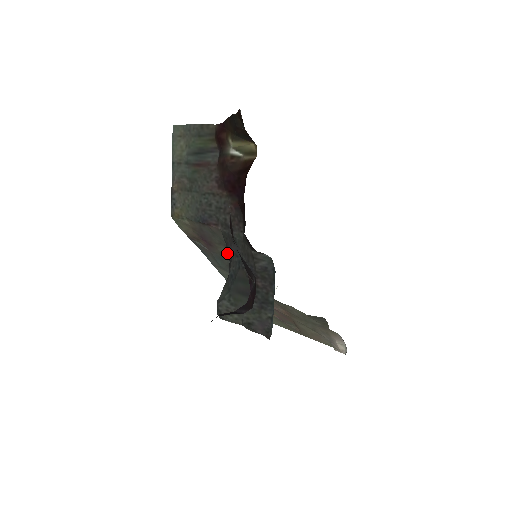
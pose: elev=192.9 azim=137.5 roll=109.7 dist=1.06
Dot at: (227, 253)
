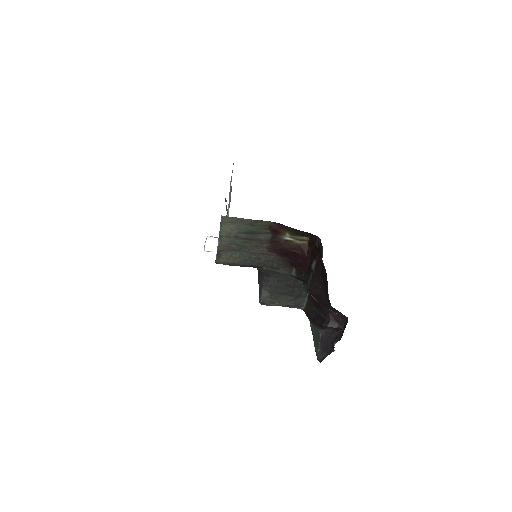
Dot at: occluded
